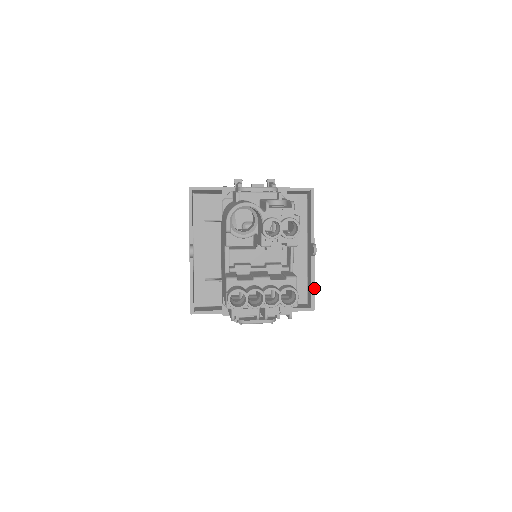
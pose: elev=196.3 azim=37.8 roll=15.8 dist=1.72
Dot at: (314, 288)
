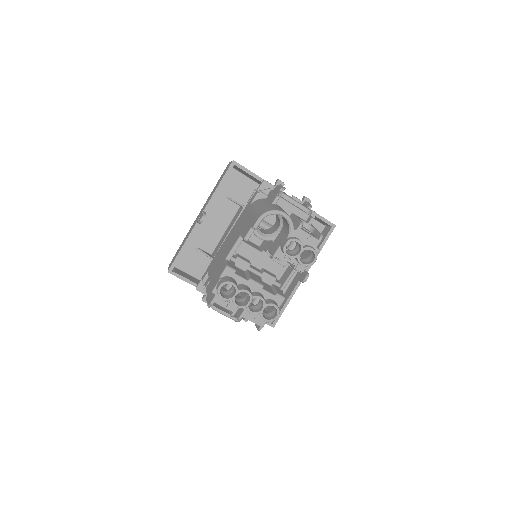
Dot at: occluded
